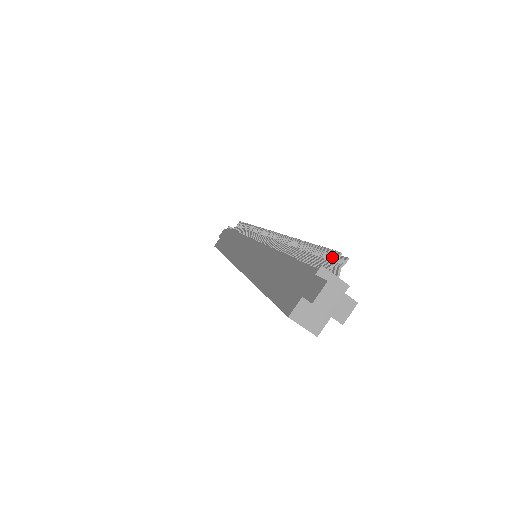
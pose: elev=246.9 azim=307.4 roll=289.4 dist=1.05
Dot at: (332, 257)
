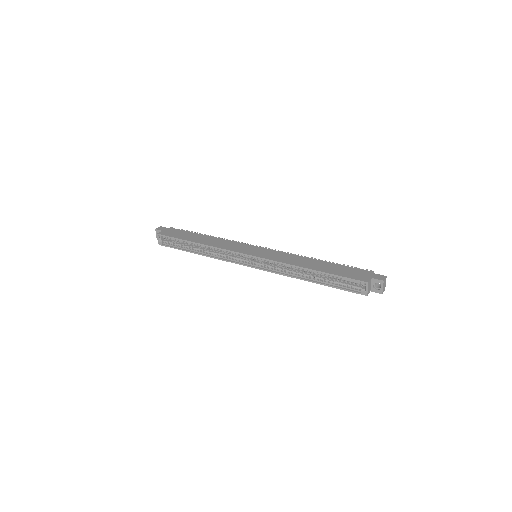
Dot at: occluded
